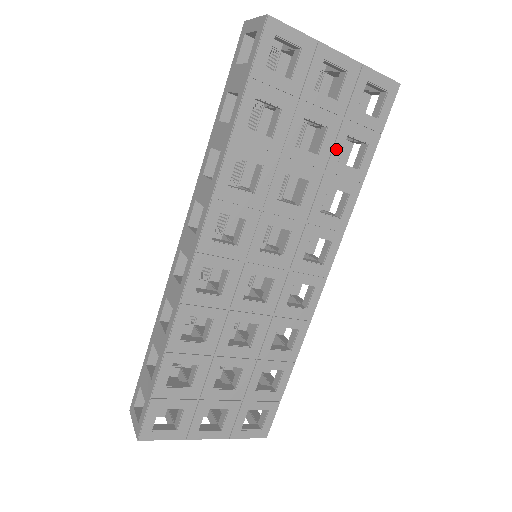
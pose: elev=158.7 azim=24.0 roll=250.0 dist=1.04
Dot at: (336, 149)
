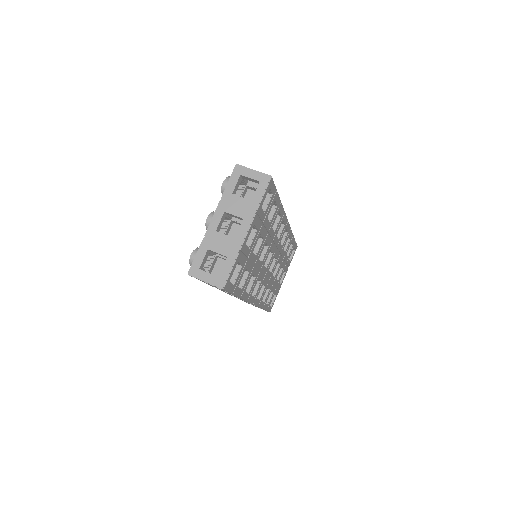
Dot at: (267, 226)
